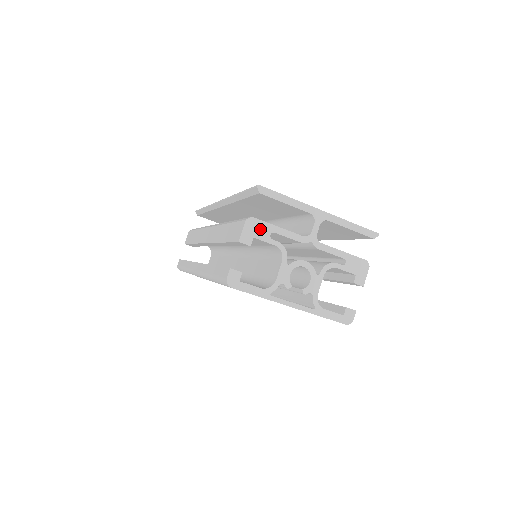
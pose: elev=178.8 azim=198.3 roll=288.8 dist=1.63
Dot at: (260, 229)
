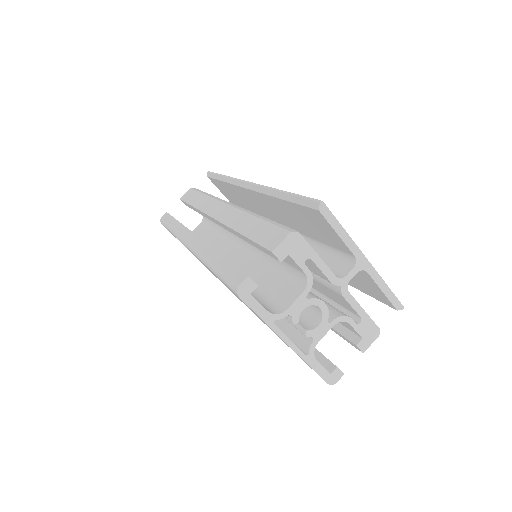
Dot at: (299, 249)
